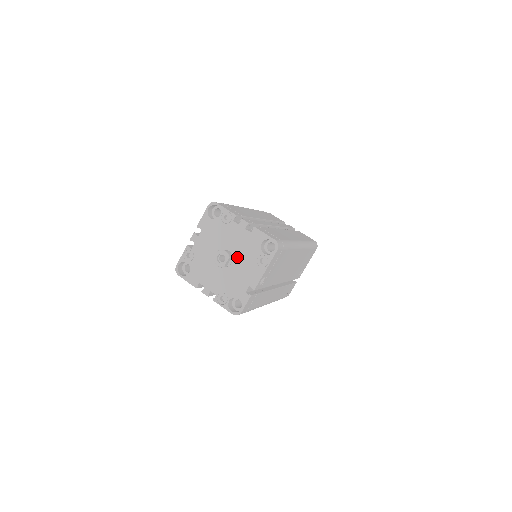
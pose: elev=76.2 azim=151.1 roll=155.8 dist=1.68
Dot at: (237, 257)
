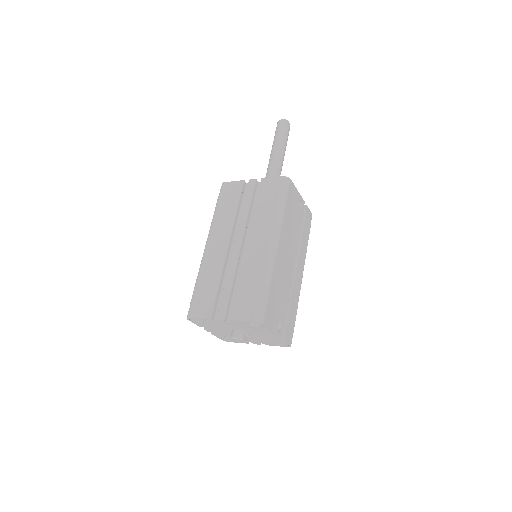
Dot at: (246, 331)
